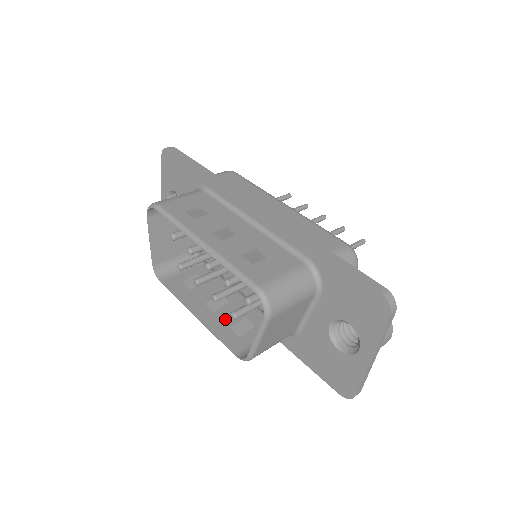
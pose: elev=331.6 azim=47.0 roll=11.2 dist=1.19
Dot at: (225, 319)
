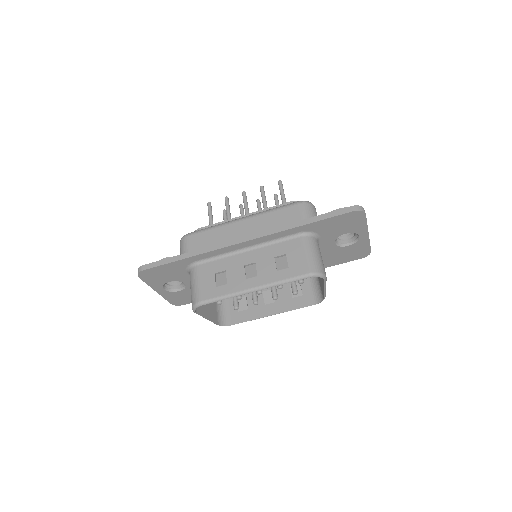
Dot at: (284, 298)
